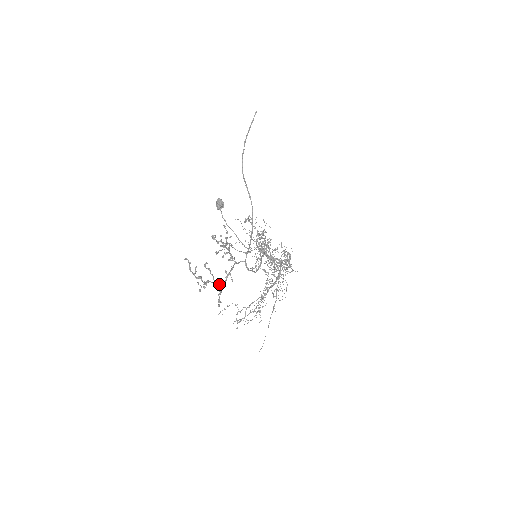
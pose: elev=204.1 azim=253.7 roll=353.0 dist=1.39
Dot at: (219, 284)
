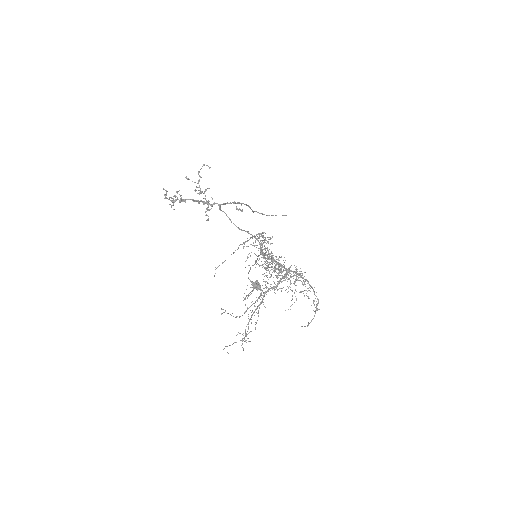
Dot at: (184, 200)
